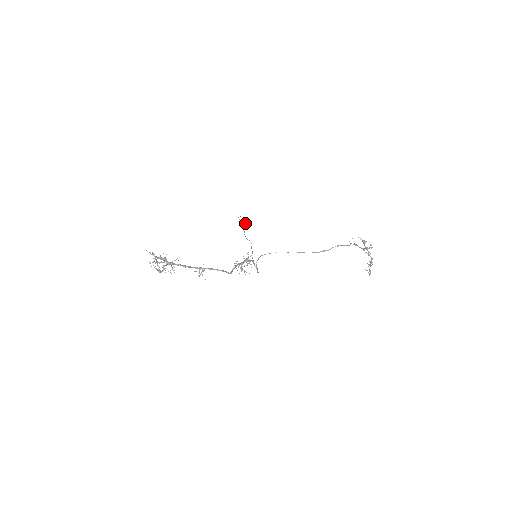
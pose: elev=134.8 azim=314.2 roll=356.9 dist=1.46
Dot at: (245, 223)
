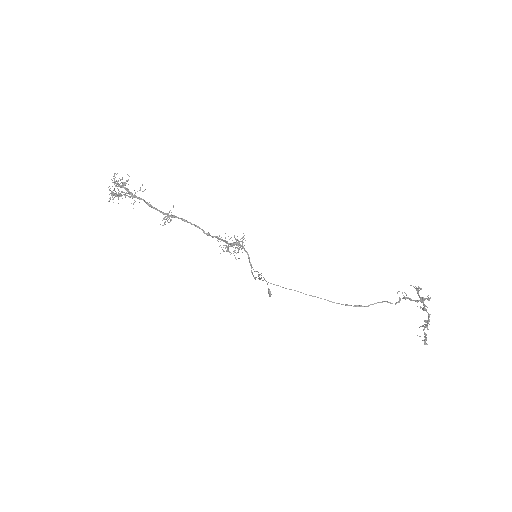
Dot at: (269, 291)
